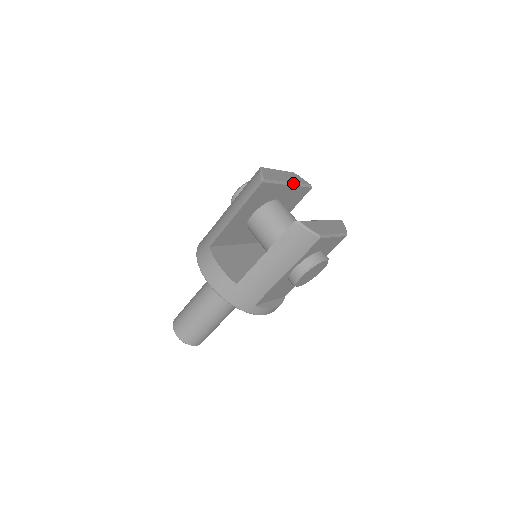
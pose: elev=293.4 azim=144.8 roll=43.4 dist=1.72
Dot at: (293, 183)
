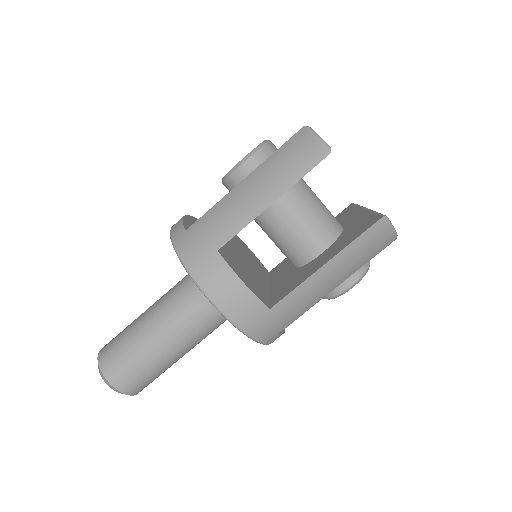
Dot at: occluded
